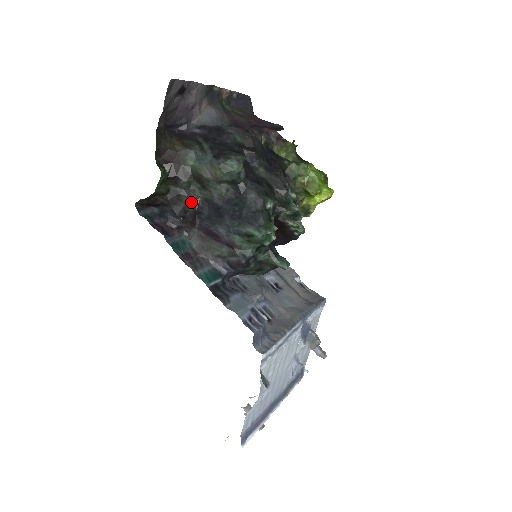
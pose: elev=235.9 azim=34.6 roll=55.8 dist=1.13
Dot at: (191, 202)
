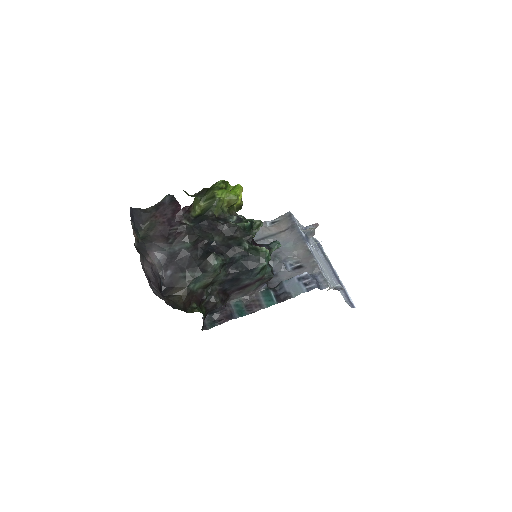
Dot at: (217, 294)
